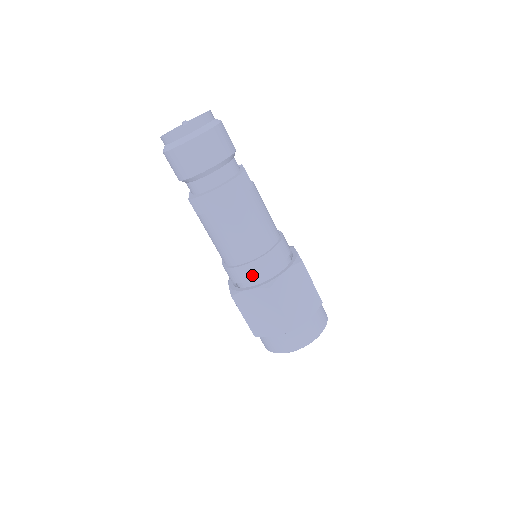
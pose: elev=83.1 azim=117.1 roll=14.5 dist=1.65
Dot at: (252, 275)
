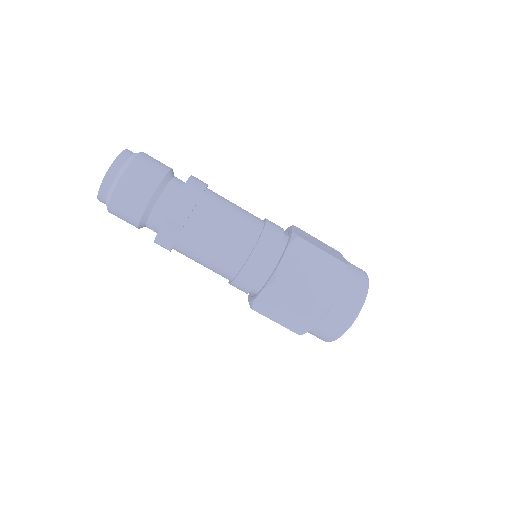
Dot at: (273, 243)
